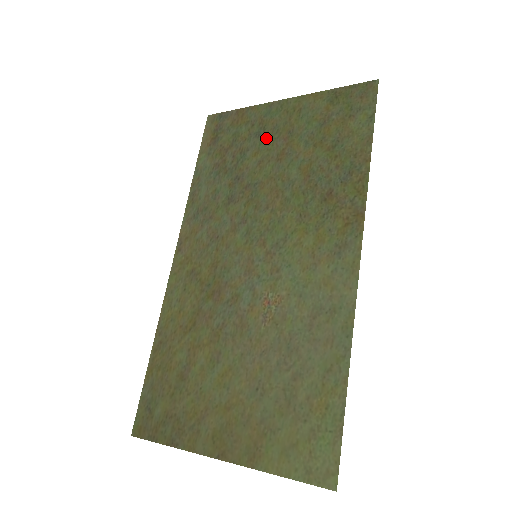
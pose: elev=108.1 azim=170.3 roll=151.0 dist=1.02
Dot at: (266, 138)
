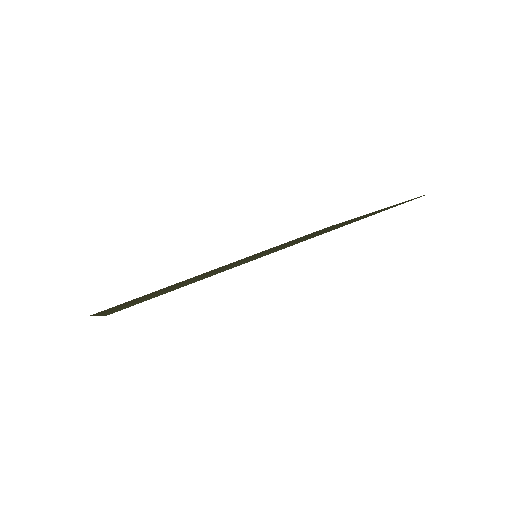
Dot at: occluded
